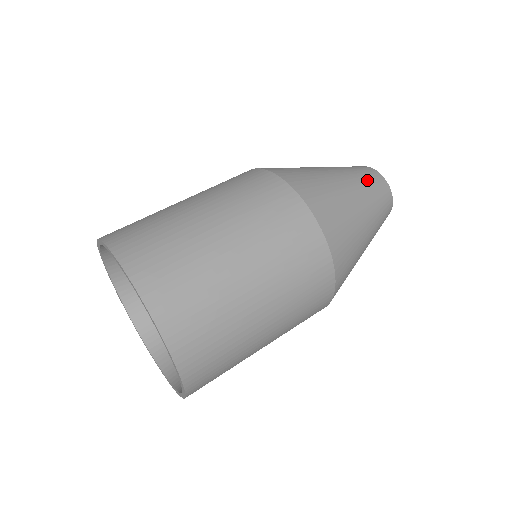
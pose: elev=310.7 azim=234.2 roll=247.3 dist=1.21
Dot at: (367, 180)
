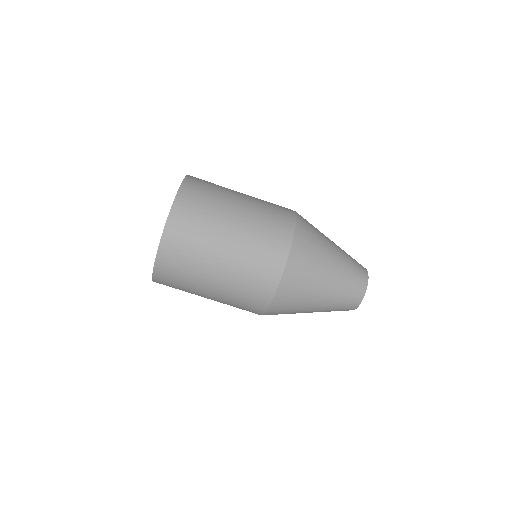
Dot at: (342, 302)
